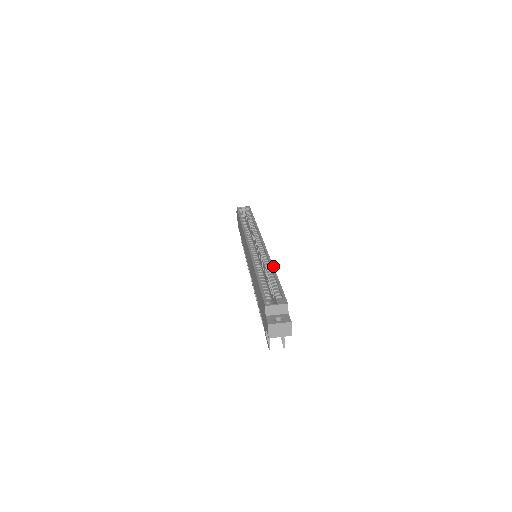
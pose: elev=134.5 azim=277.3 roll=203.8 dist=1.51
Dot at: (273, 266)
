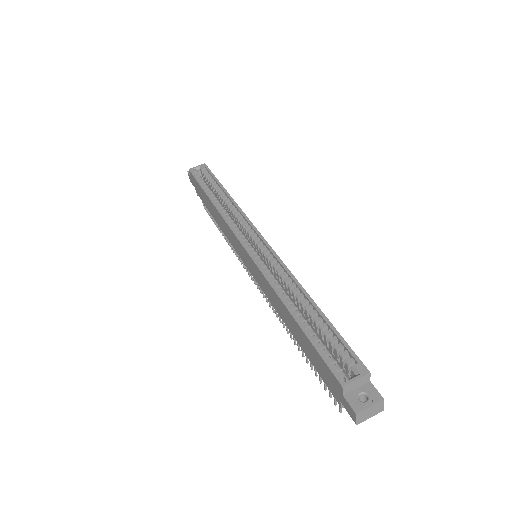
Dot at: (305, 290)
